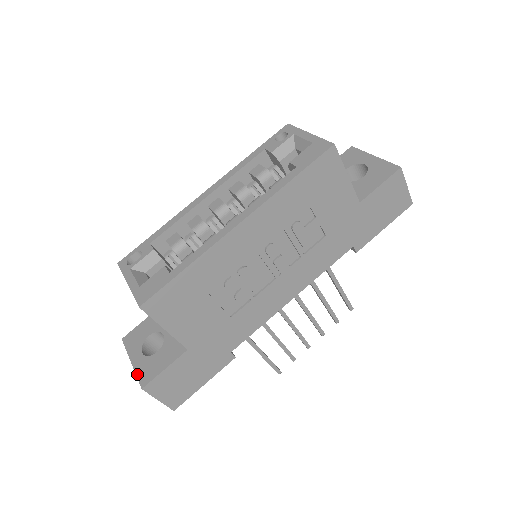
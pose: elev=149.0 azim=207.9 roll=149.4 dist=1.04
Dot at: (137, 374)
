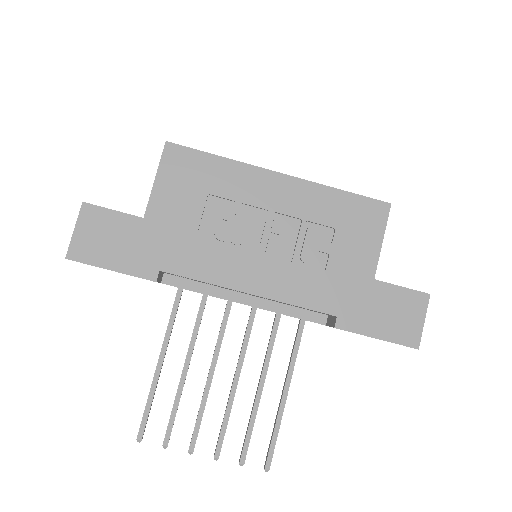
Dot at: occluded
